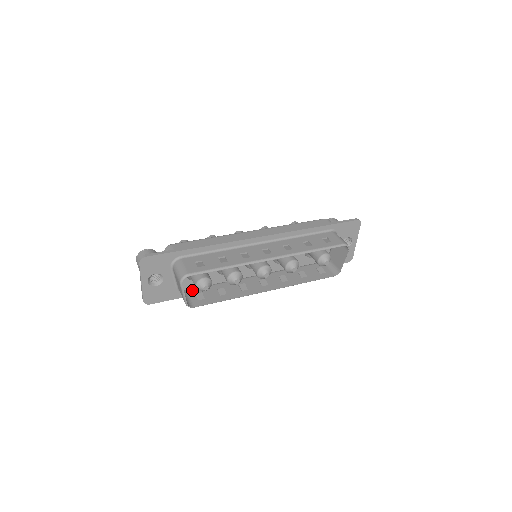
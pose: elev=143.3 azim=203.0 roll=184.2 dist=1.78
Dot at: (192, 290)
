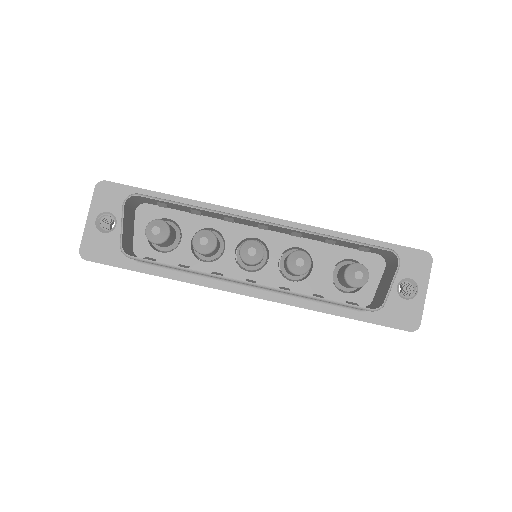
Dot at: occluded
